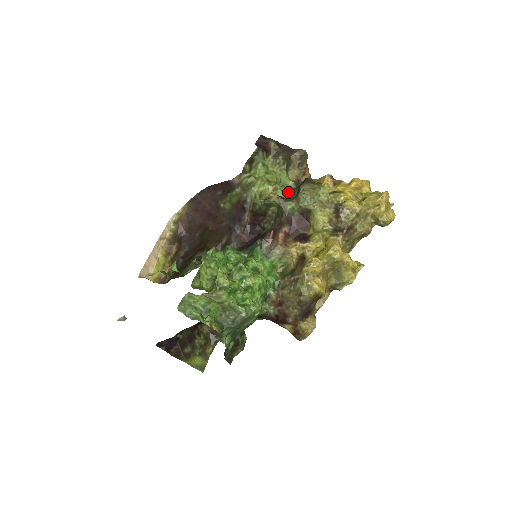
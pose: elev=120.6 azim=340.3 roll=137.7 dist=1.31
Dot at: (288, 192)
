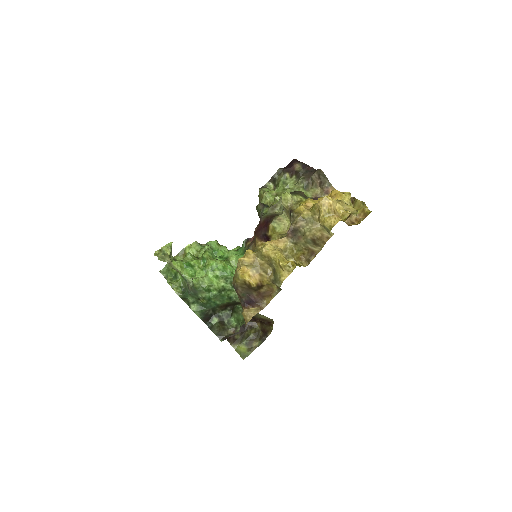
Dot at: occluded
